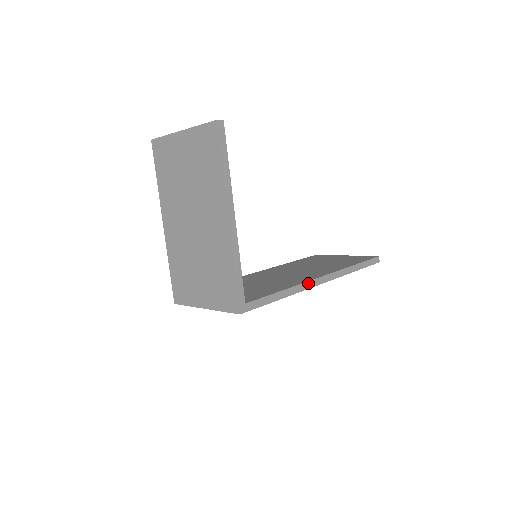
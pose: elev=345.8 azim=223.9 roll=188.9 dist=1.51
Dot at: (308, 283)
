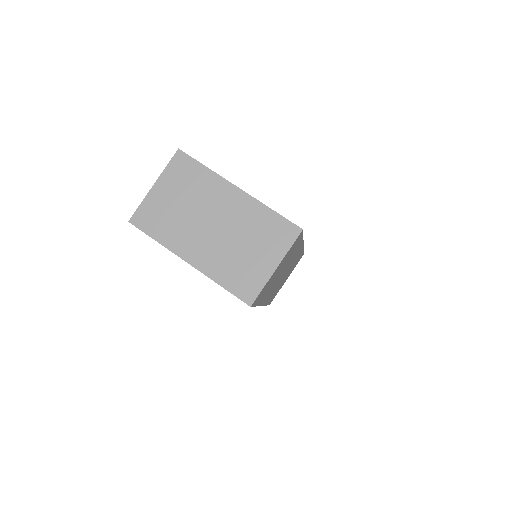
Dot at: occluded
